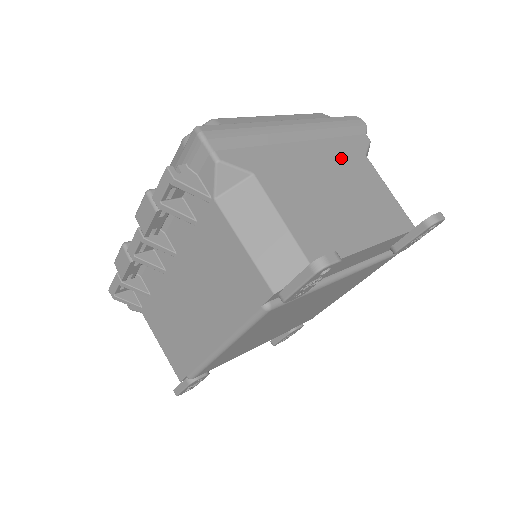
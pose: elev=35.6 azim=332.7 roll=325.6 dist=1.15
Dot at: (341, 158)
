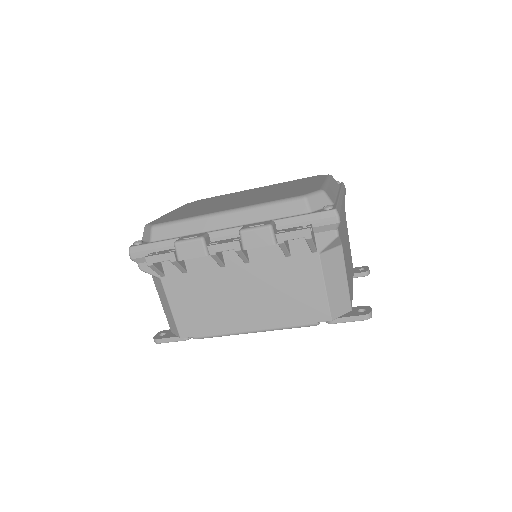
Dot at: occluded
